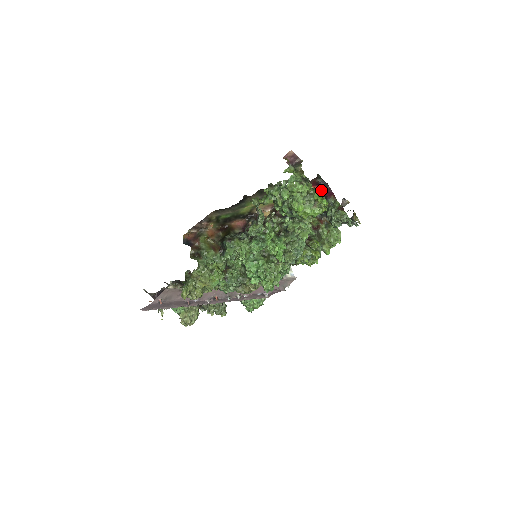
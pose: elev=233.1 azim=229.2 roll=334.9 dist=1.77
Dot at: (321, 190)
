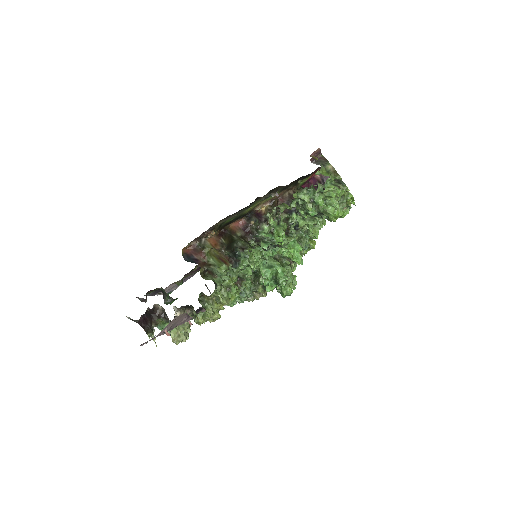
Dot at: (319, 177)
